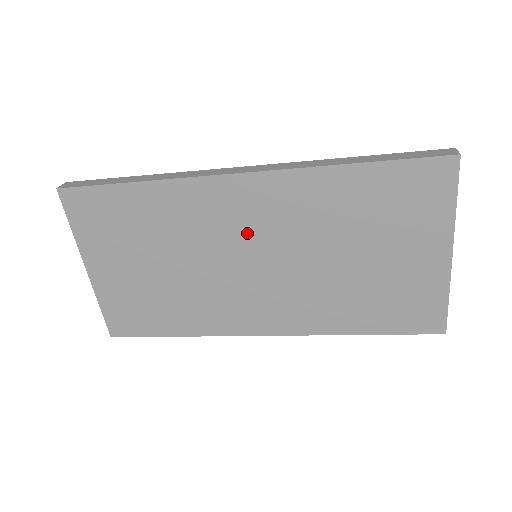
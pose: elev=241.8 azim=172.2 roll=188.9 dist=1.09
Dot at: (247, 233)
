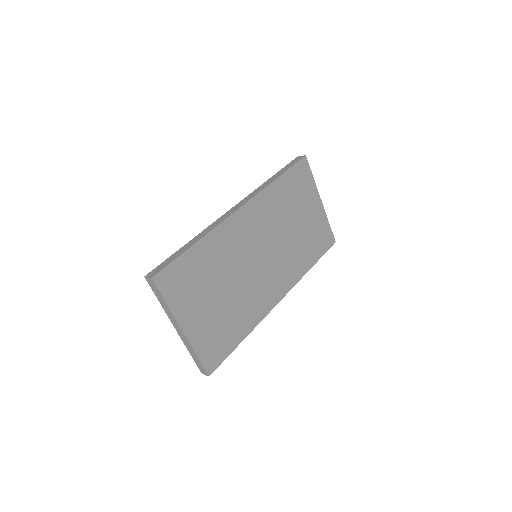
Dot at: (253, 241)
